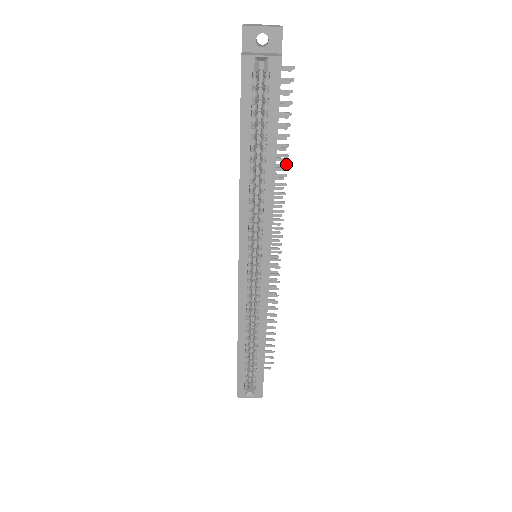
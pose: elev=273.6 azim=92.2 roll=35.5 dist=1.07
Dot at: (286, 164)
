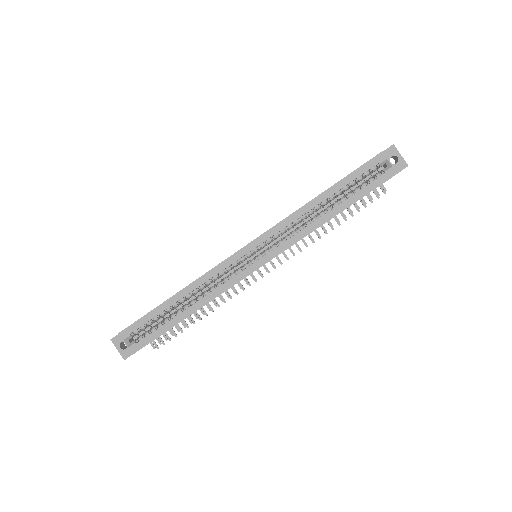
Dot at: occluded
